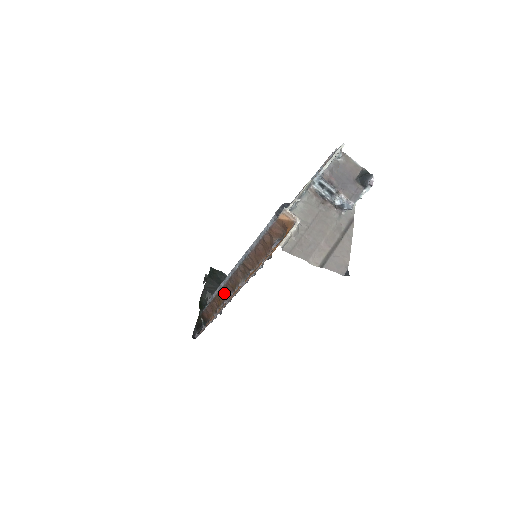
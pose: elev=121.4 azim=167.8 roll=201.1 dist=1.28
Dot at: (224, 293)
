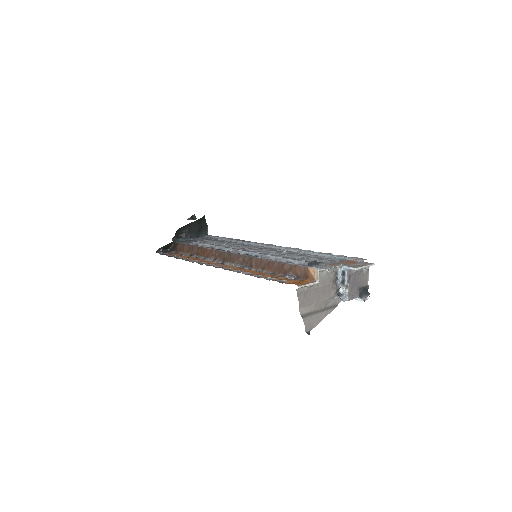
Dot at: (213, 254)
